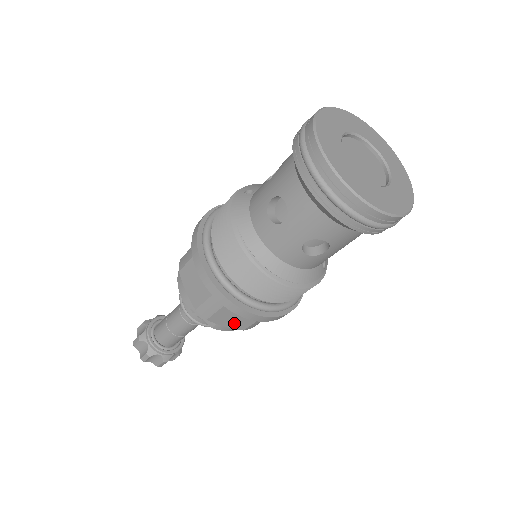
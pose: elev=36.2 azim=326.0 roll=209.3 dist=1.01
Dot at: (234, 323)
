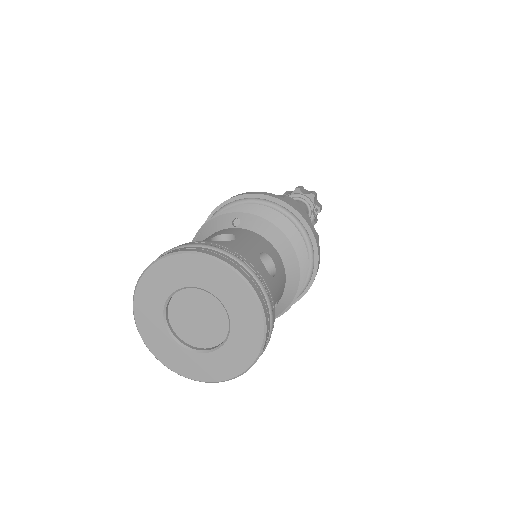
Dot at: occluded
